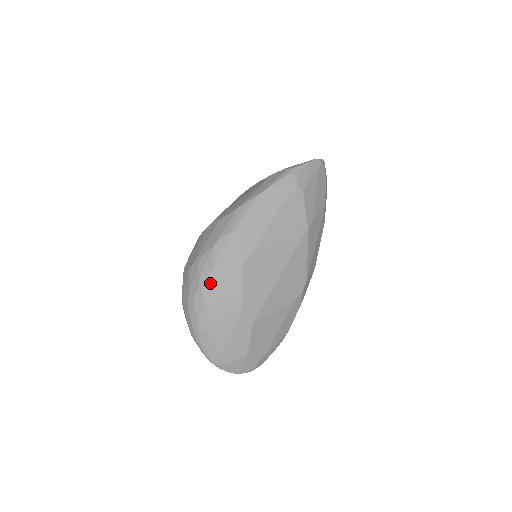
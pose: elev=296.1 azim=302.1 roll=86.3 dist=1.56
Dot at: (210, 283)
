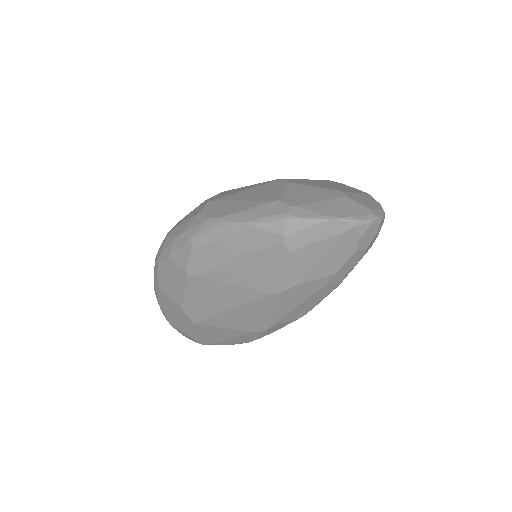
Dot at: (163, 266)
